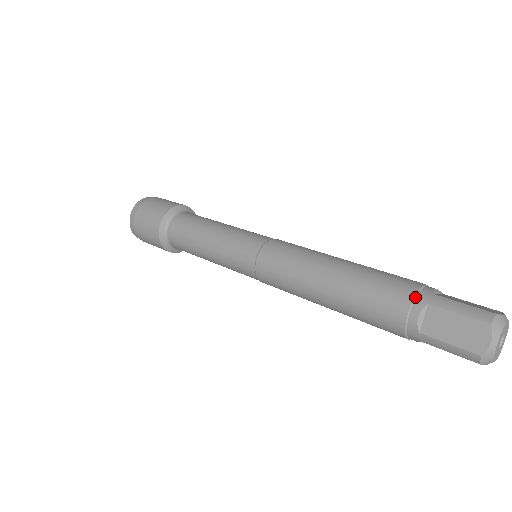
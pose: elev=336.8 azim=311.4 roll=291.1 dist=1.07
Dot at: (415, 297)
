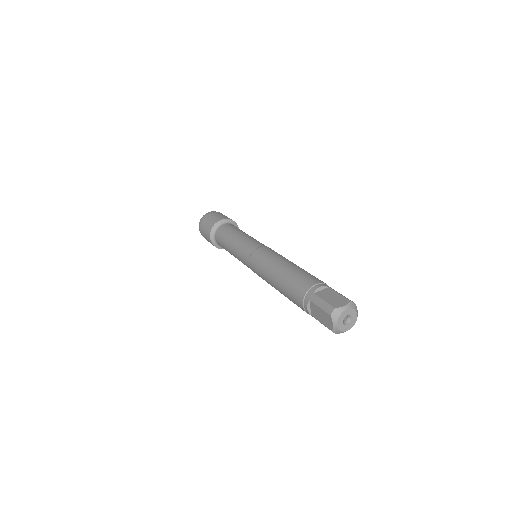
Dot at: (305, 296)
